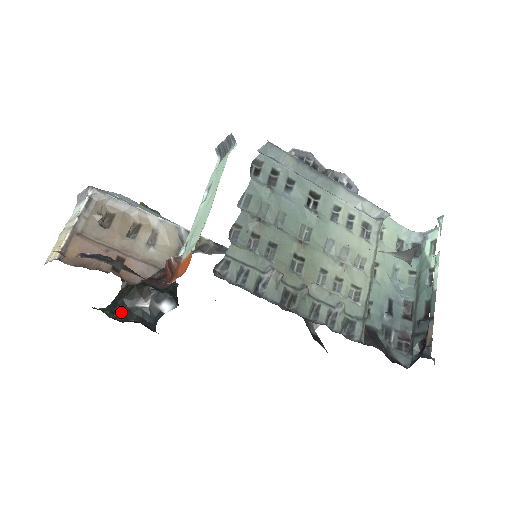
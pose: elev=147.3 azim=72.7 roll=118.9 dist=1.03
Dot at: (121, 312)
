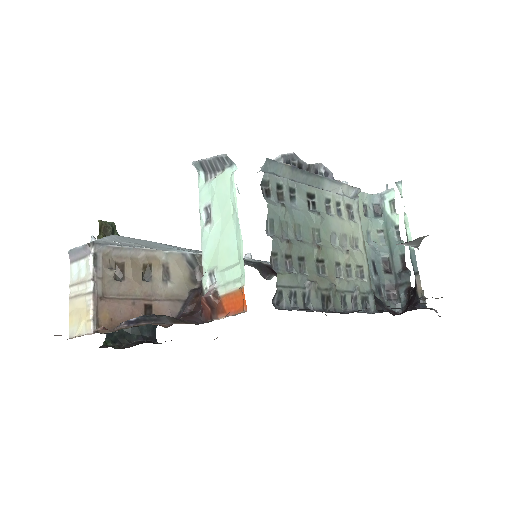
Dot at: (121, 338)
